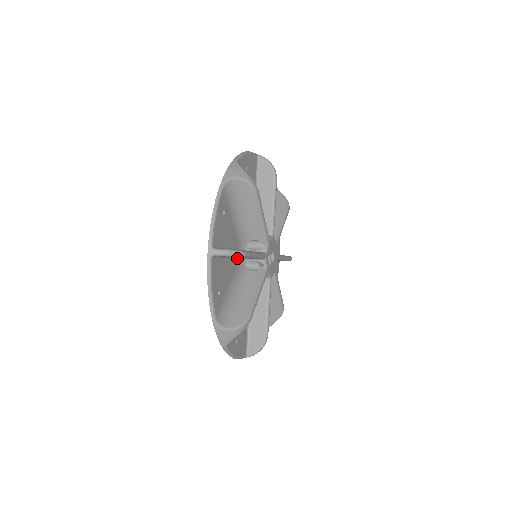
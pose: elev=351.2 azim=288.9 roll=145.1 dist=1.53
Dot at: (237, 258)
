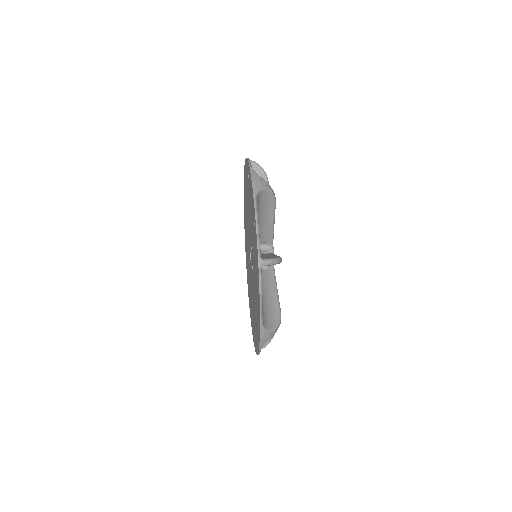
Dot at: occluded
